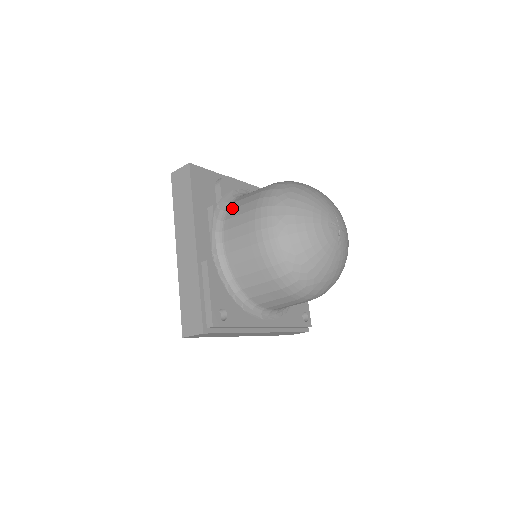
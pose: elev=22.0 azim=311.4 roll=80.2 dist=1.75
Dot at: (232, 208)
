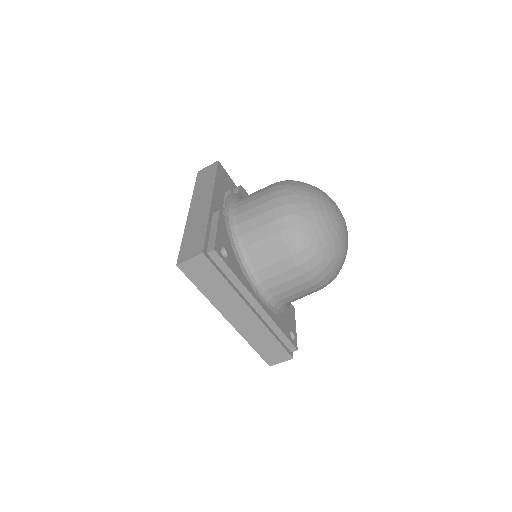
Dot at: occluded
